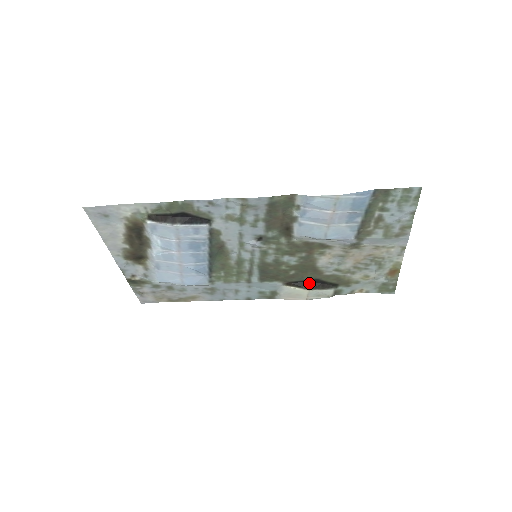
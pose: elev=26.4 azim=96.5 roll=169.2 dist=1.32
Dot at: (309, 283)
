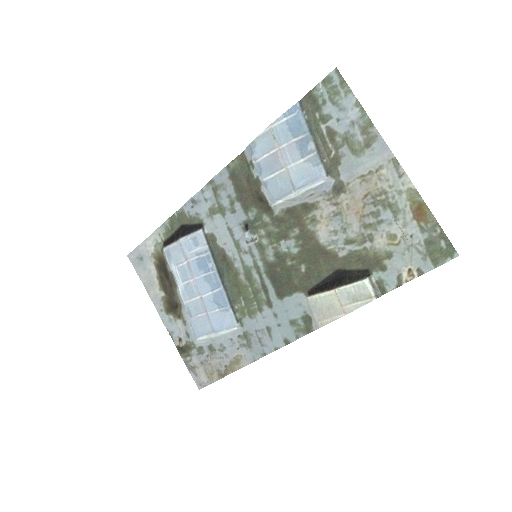
Dot at: (332, 281)
